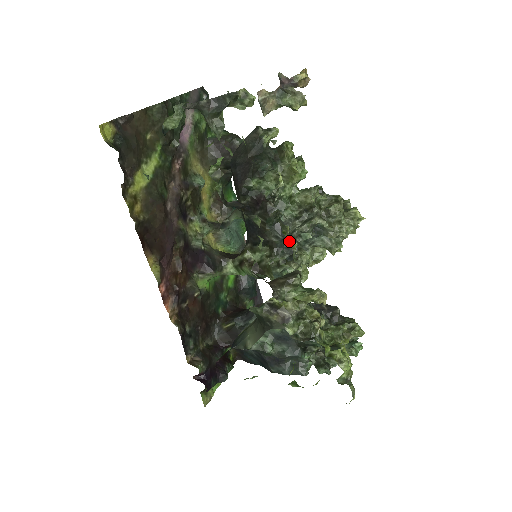
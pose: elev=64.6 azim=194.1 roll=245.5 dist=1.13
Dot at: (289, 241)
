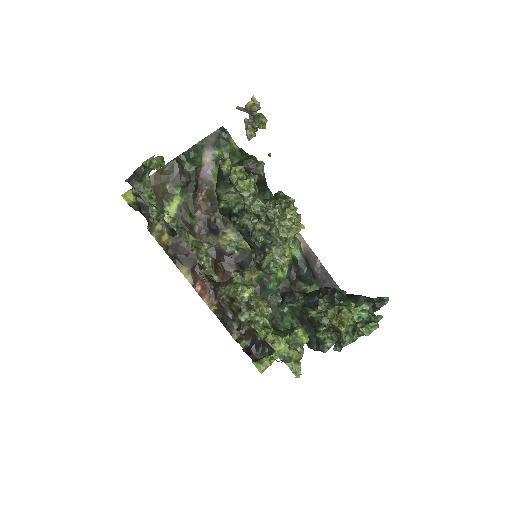
Dot at: (201, 255)
